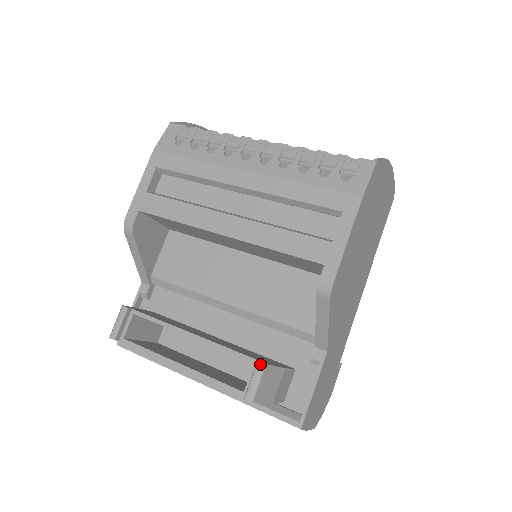
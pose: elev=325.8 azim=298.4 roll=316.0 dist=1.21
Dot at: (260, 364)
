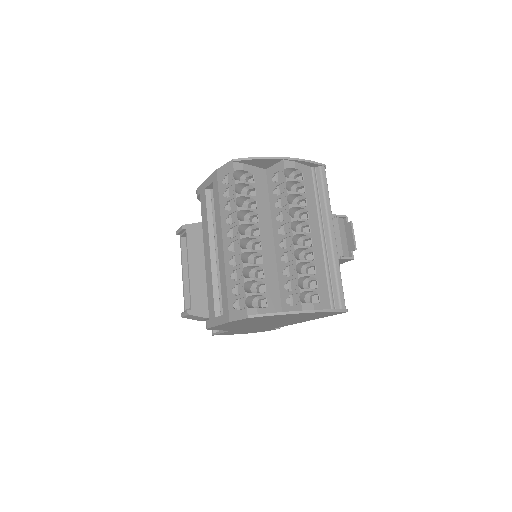
Dot at: (187, 312)
